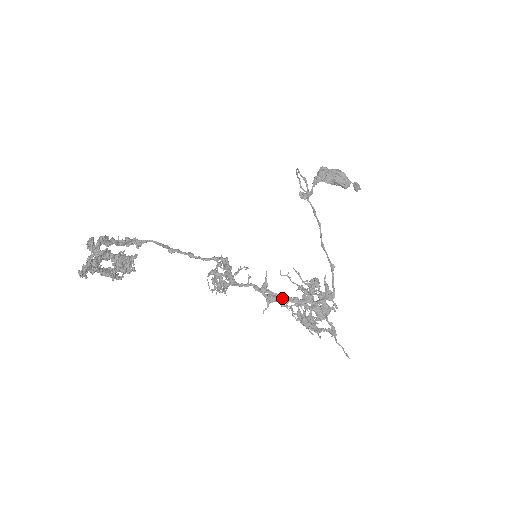
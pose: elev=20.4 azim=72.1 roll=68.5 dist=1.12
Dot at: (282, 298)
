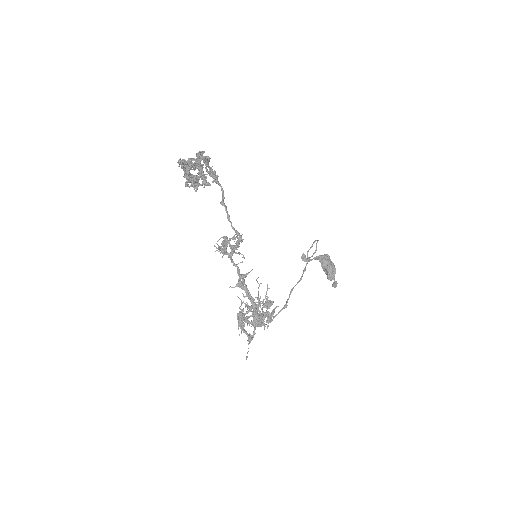
Dot at: (247, 291)
